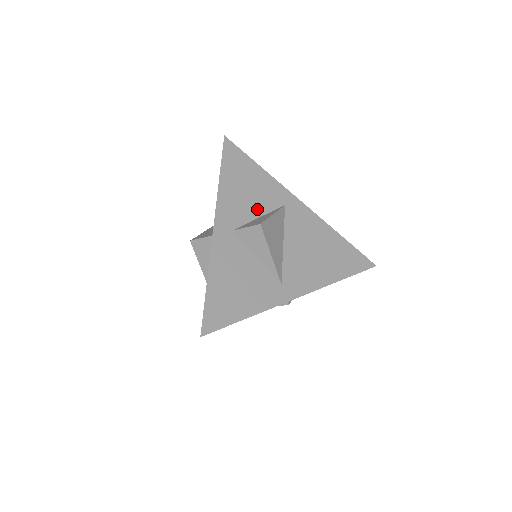
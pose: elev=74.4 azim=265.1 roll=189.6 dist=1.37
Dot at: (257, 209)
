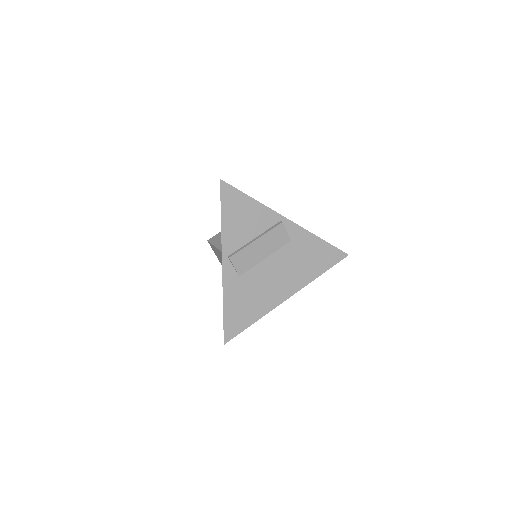
Dot at: occluded
